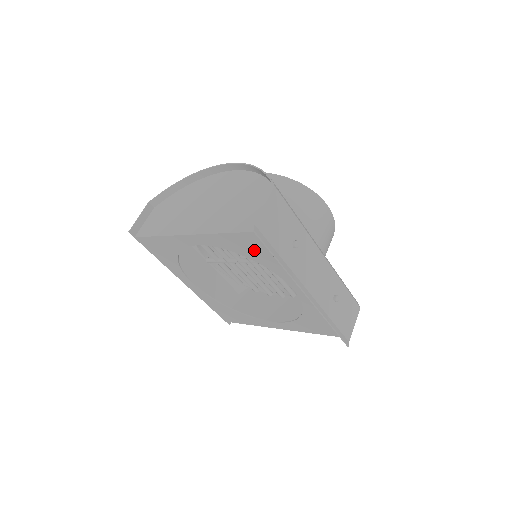
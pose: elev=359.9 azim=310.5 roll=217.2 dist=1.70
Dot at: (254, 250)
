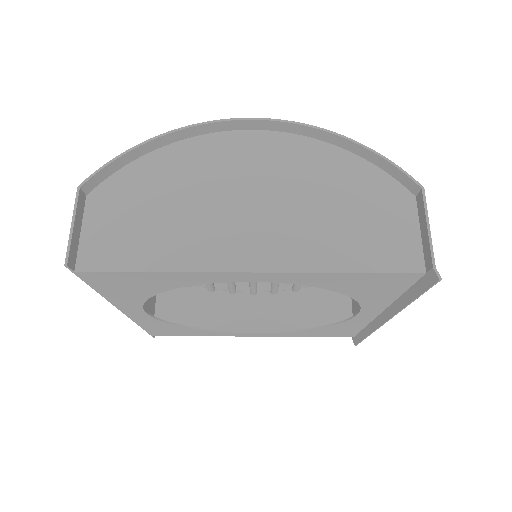
Dot at: (370, 287)
